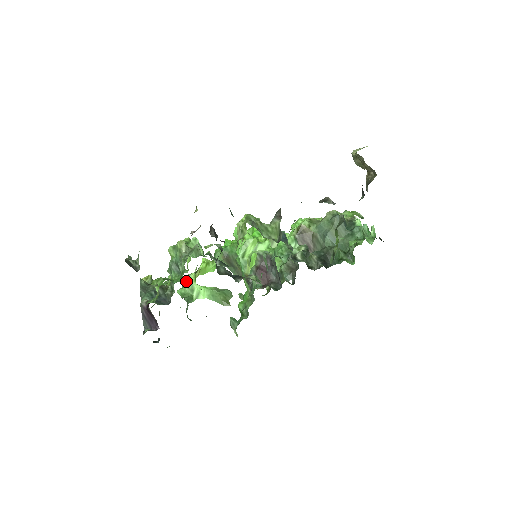
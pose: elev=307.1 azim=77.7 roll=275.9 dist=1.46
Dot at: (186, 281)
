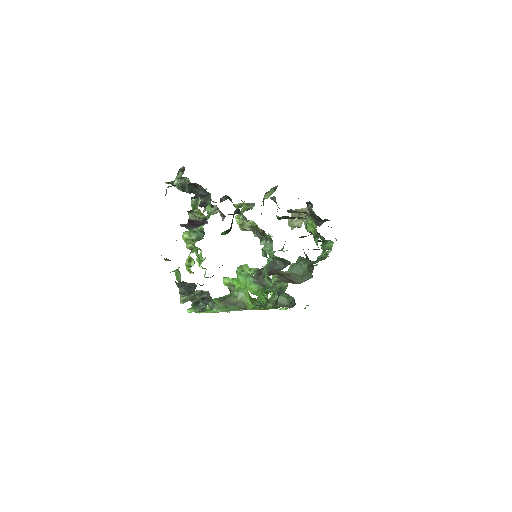
Dot at: occluded
